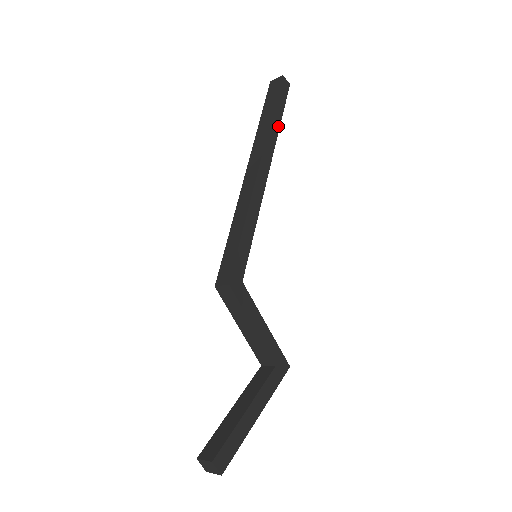
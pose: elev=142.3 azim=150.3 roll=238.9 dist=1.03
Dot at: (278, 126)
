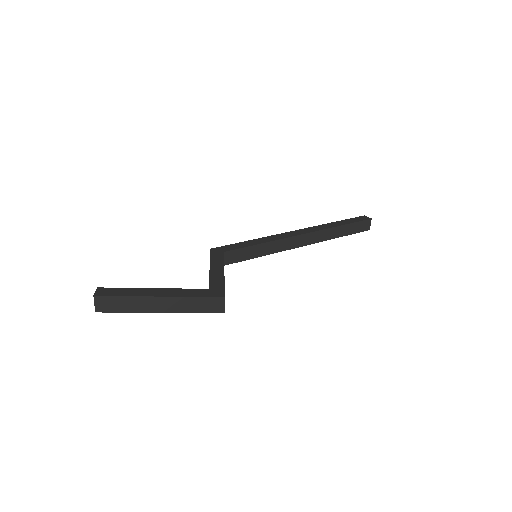
Dot at: (338, 226)
